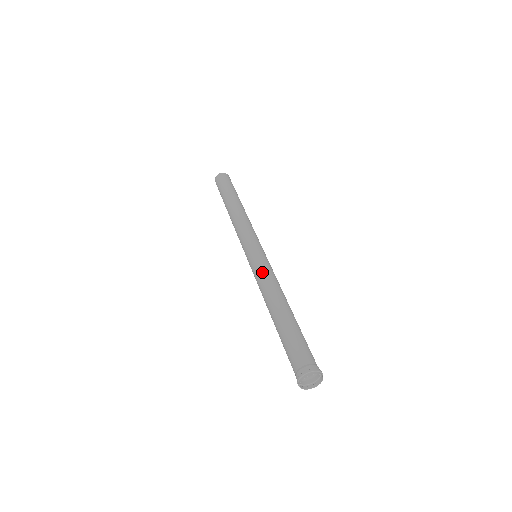
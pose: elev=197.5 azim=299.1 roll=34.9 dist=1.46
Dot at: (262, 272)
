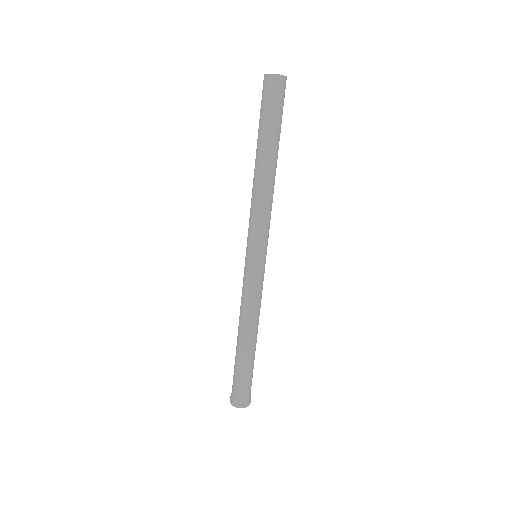
Dot at: (255, 295)
